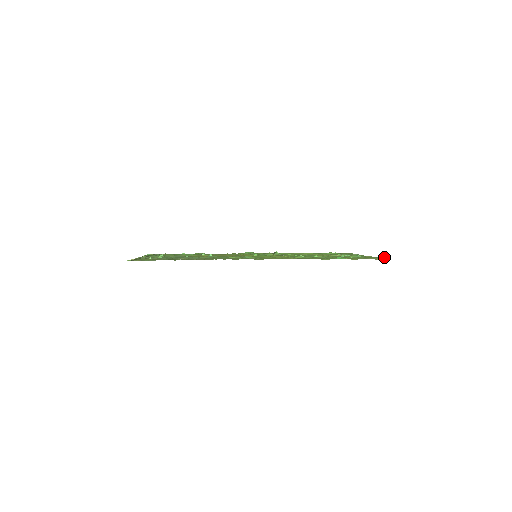
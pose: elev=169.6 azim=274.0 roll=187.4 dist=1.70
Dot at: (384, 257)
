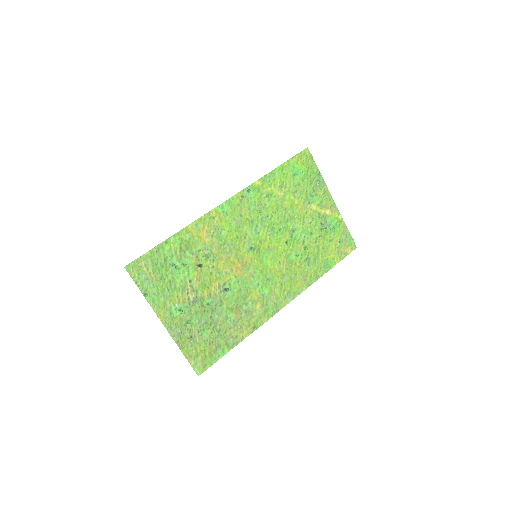
Dot at: (353, 240)
